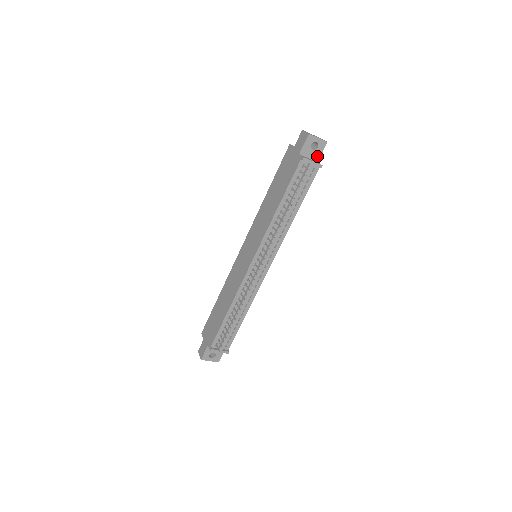
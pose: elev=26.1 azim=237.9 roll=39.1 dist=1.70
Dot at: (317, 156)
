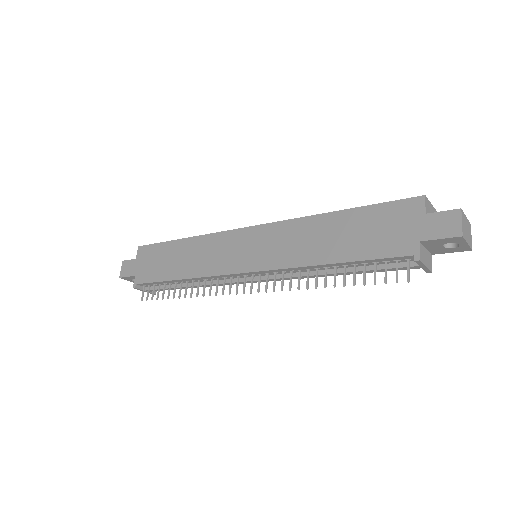
Dot at: (439, 251)
